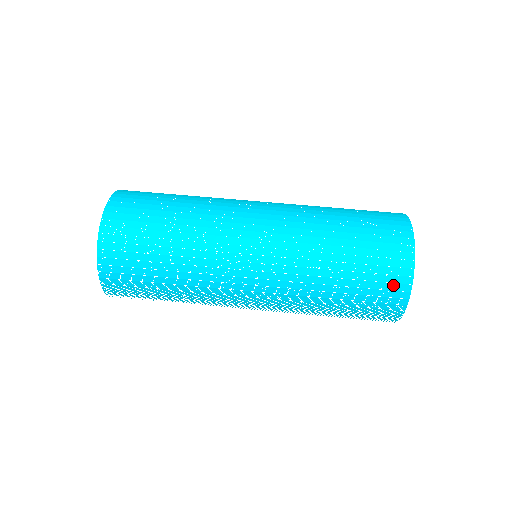
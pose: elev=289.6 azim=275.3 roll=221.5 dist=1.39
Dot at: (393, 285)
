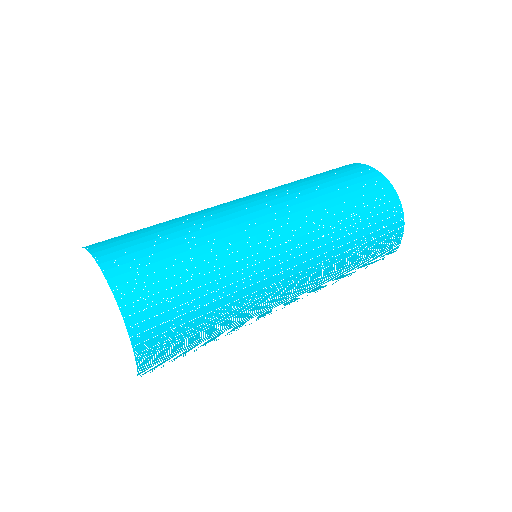
Dot at: (357, 170)
